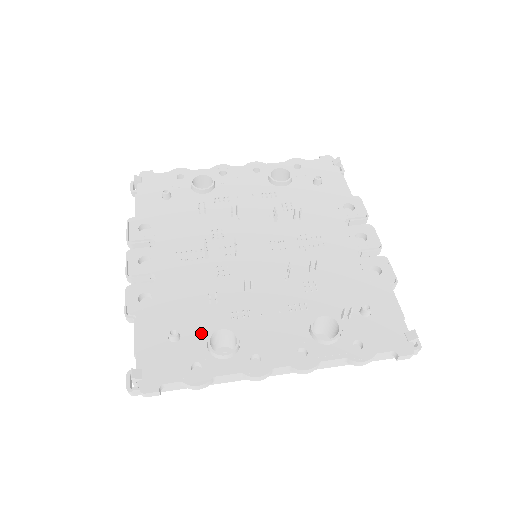
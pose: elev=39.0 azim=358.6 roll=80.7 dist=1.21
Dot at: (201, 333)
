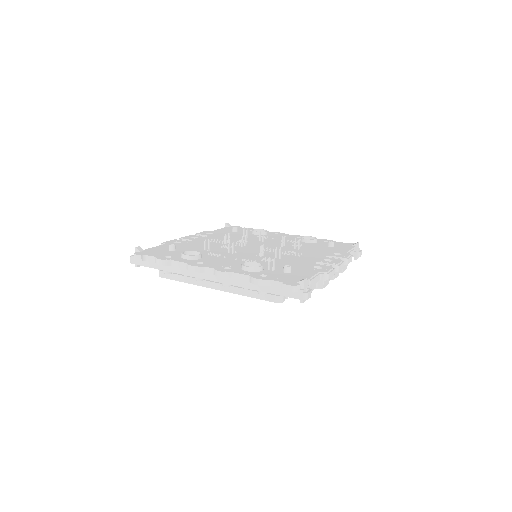
Dot at: occluded
